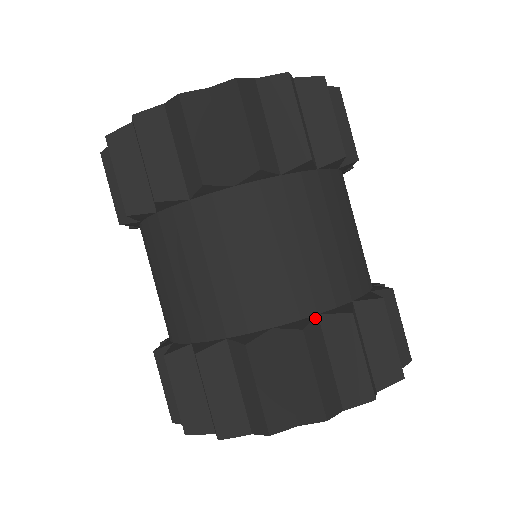
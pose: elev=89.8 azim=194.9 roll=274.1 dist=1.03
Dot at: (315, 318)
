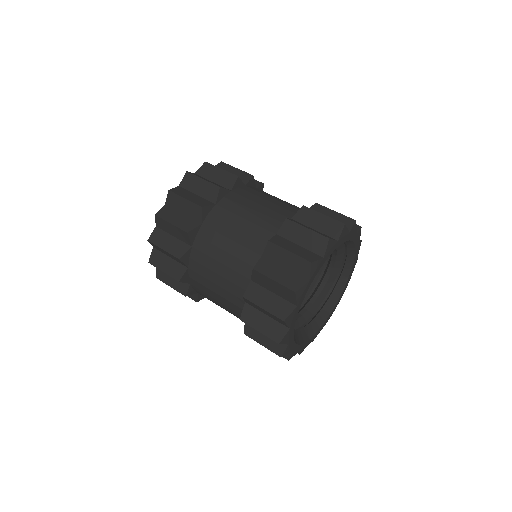
Dot at: occluded
